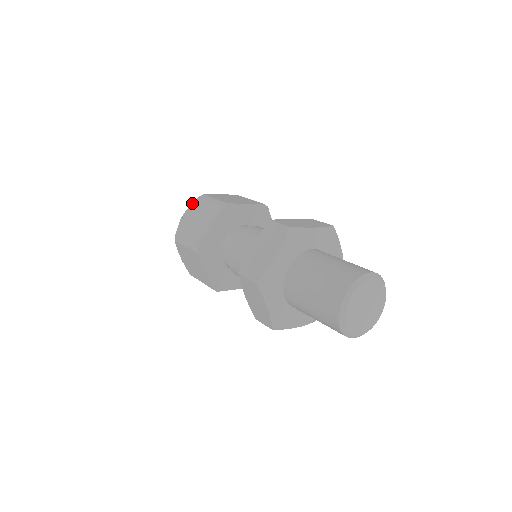
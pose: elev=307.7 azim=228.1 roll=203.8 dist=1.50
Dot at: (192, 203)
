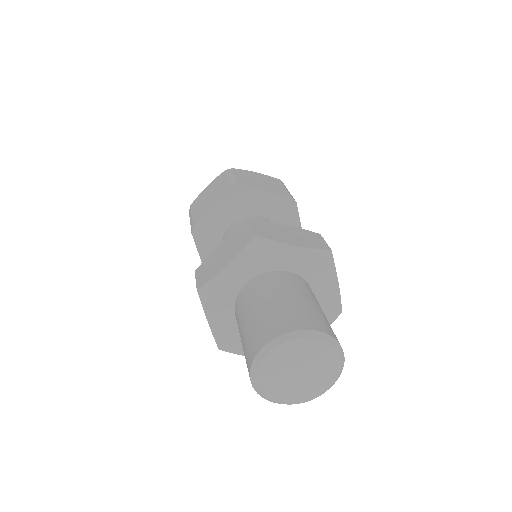
Dot at: occluded
